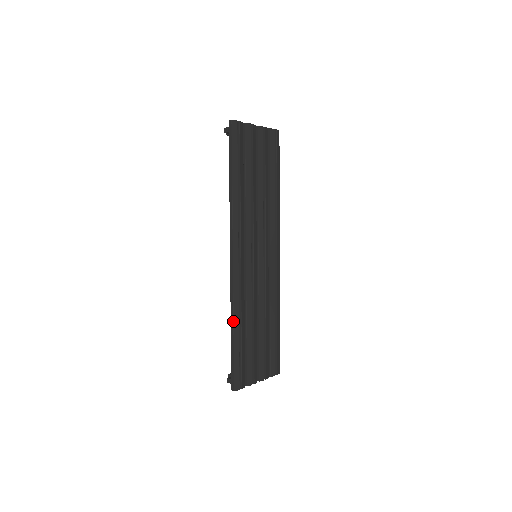
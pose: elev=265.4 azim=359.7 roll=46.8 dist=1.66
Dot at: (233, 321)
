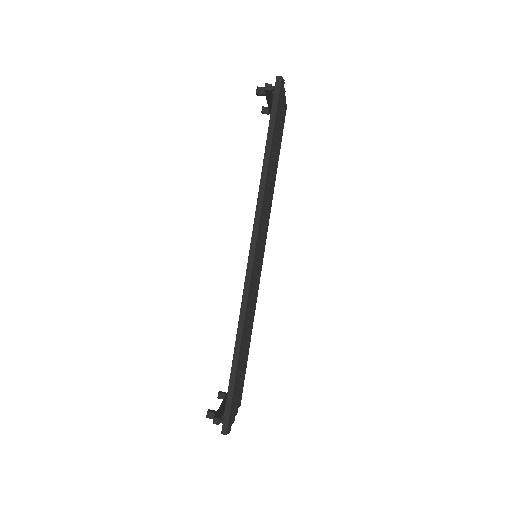
Dot at: (241, 340)
